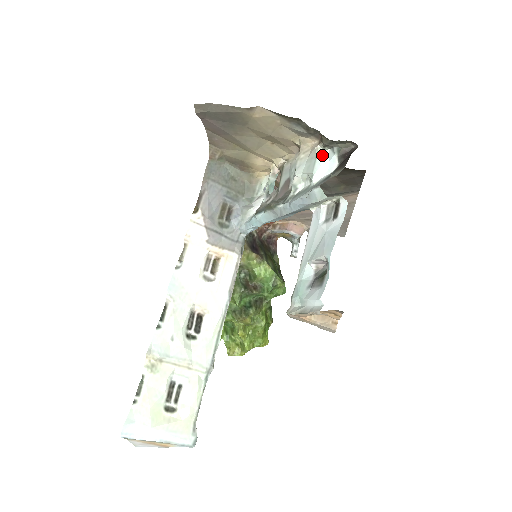
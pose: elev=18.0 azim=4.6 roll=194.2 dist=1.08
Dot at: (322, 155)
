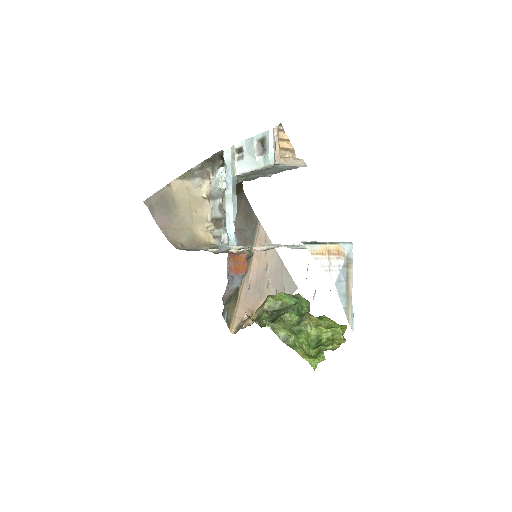
Dot at: (216, 178)
